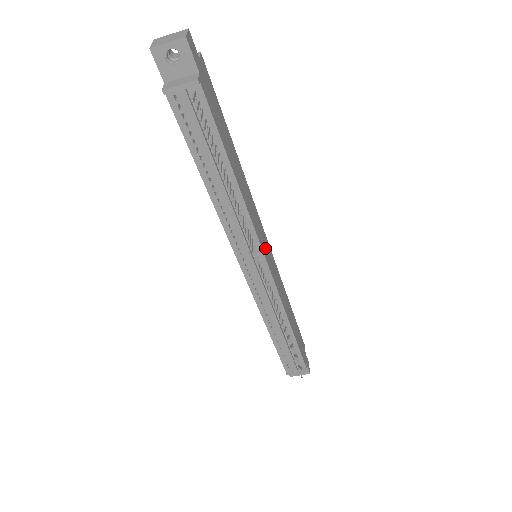
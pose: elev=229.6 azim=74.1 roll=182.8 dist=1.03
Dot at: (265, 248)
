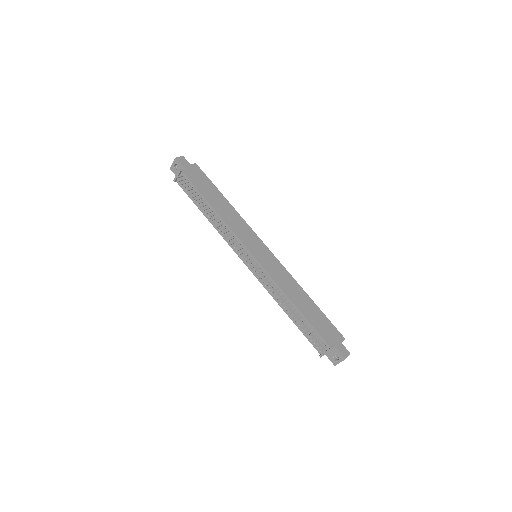
Dot at: (255, 248)
